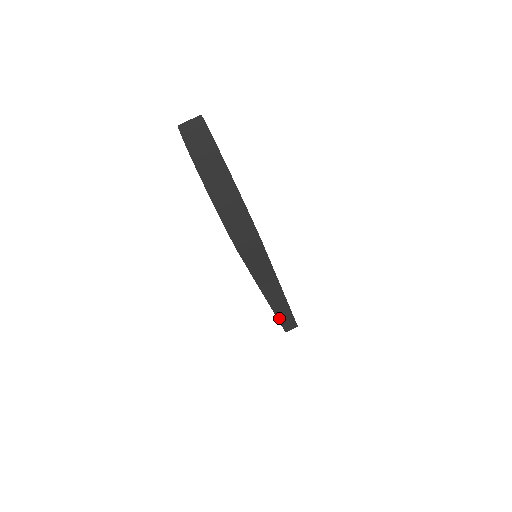
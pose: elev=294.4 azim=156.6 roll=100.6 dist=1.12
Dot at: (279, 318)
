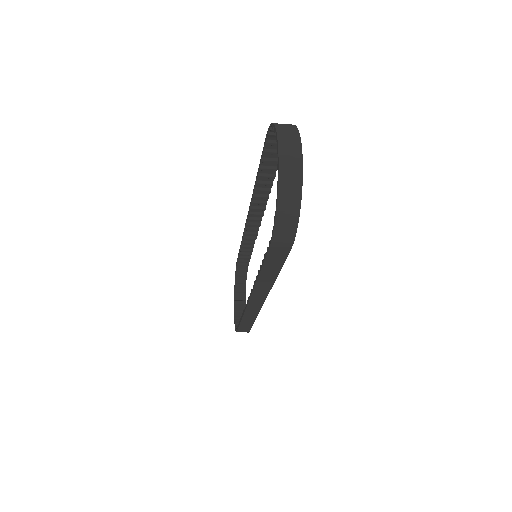
Dot at: (244, 317)
